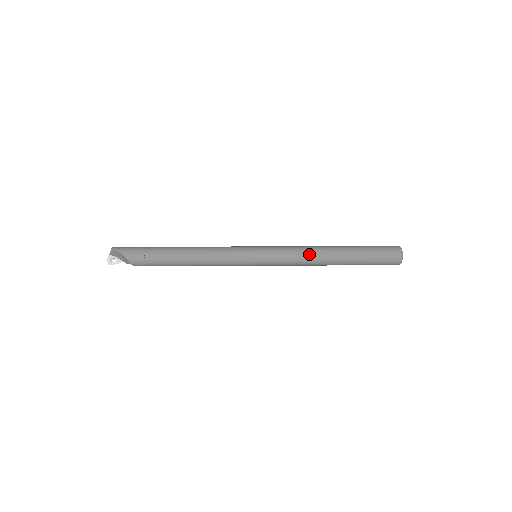
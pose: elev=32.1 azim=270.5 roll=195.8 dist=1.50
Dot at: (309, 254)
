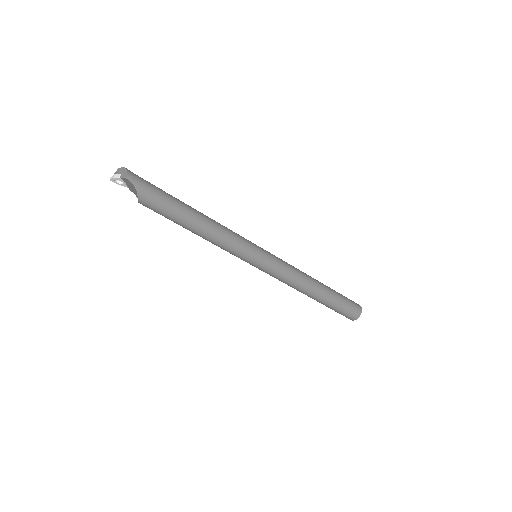
Dot at: (299, 282)
